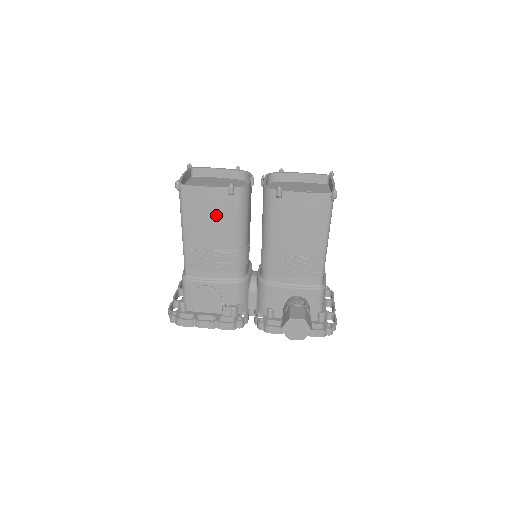
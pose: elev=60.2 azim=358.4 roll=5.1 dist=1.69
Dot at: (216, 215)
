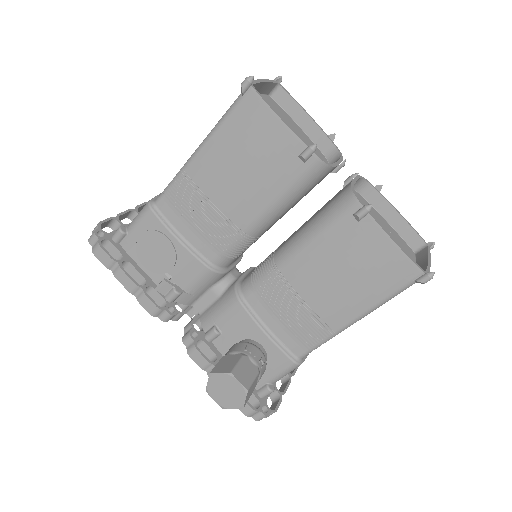
Dot at: (259, 166)
